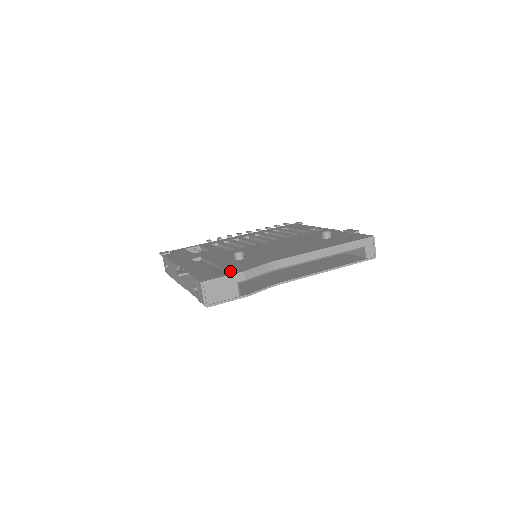
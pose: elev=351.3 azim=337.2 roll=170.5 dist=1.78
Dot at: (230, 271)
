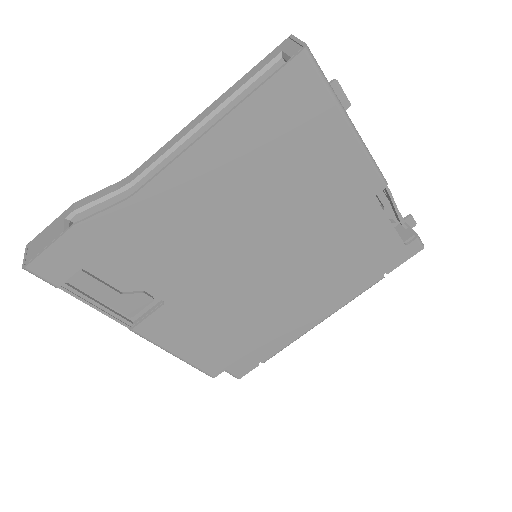
Dot at: occluded
